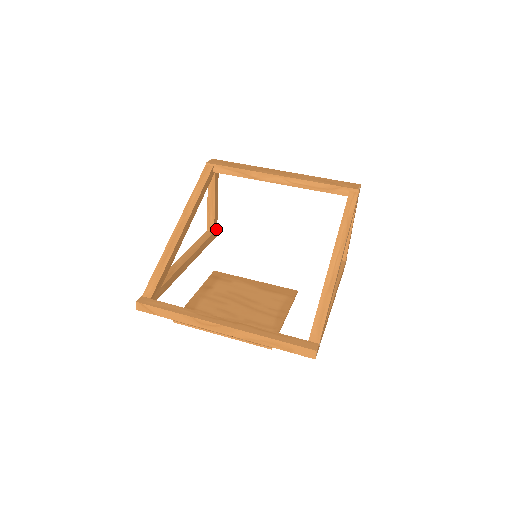
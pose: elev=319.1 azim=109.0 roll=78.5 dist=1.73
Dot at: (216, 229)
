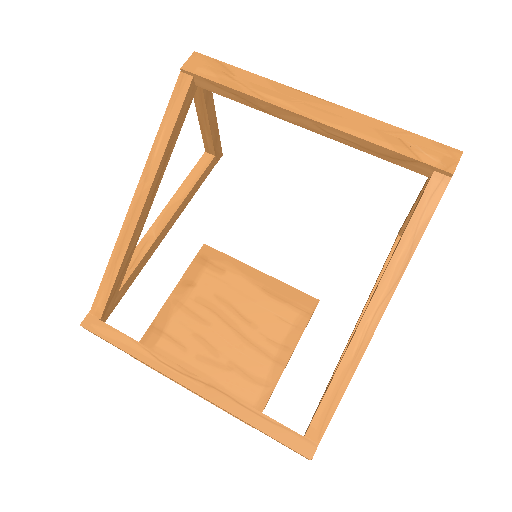
Dot at: (219, 148)
